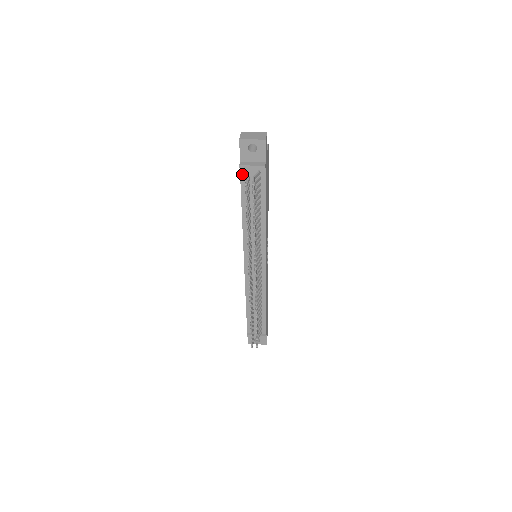
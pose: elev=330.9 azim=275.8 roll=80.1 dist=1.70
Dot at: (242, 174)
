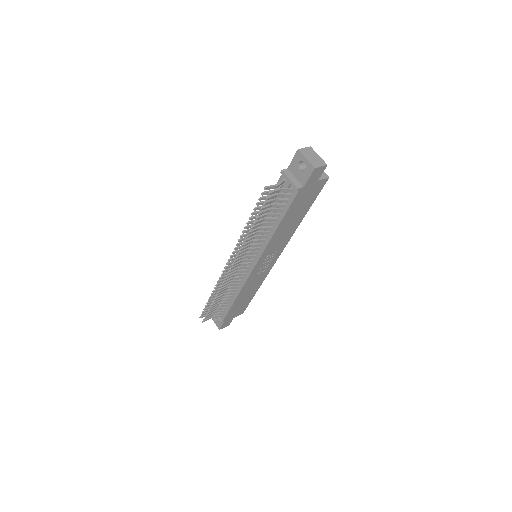
Dot at: (281, 179)
